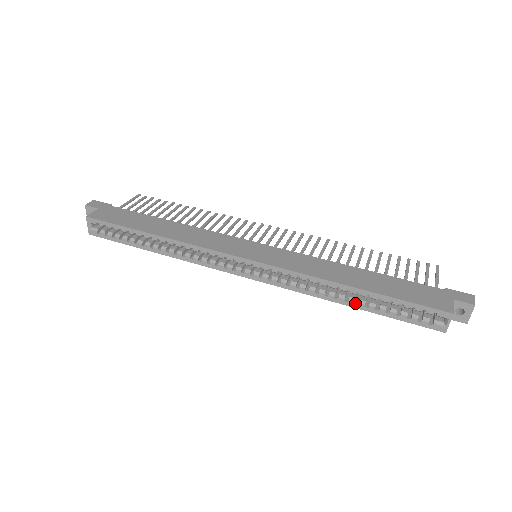
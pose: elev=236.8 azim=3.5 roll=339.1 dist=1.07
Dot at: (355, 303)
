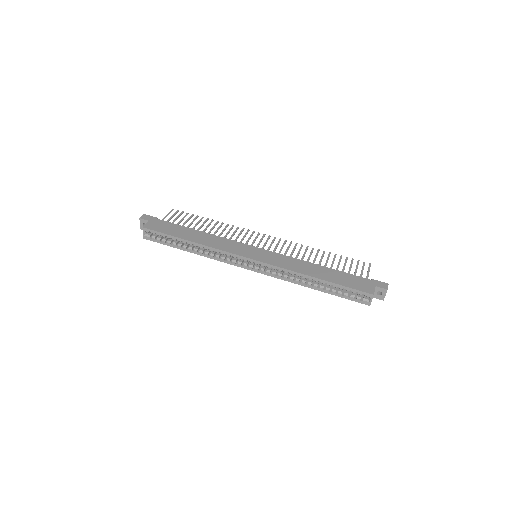
Dot at: (317, 287)
